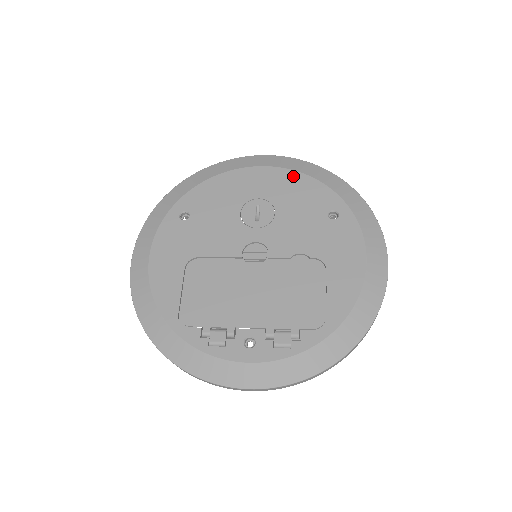
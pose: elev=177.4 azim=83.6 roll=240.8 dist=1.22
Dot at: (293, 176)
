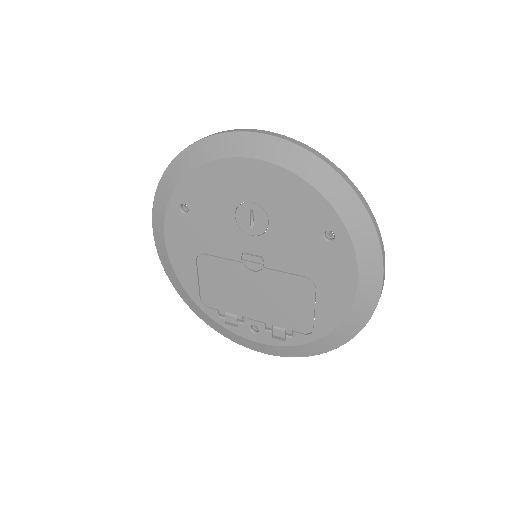
Dot at: (287, 179)
